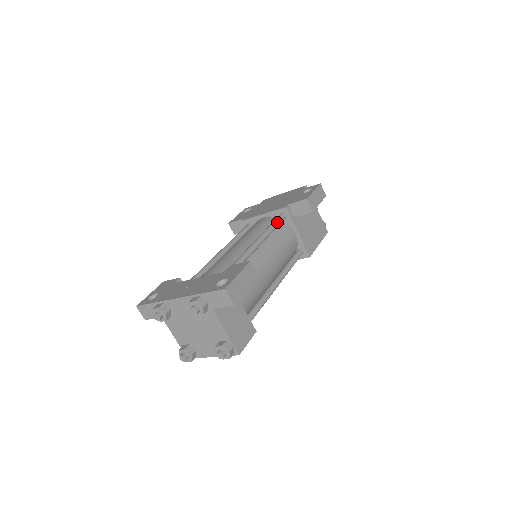
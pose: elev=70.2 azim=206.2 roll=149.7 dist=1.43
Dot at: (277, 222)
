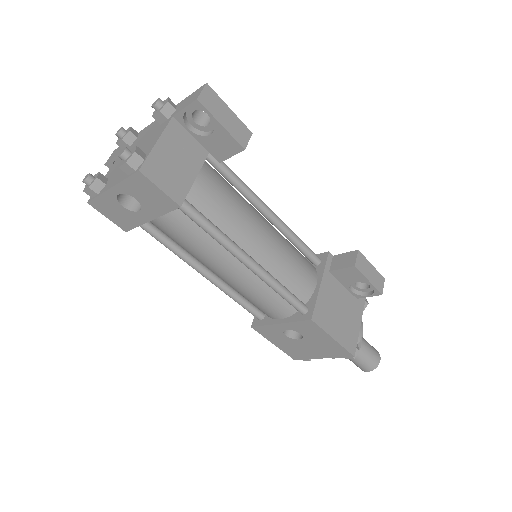
Dot at: occluded
